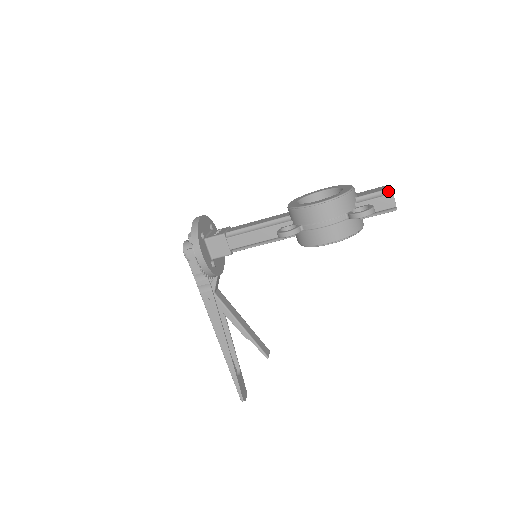
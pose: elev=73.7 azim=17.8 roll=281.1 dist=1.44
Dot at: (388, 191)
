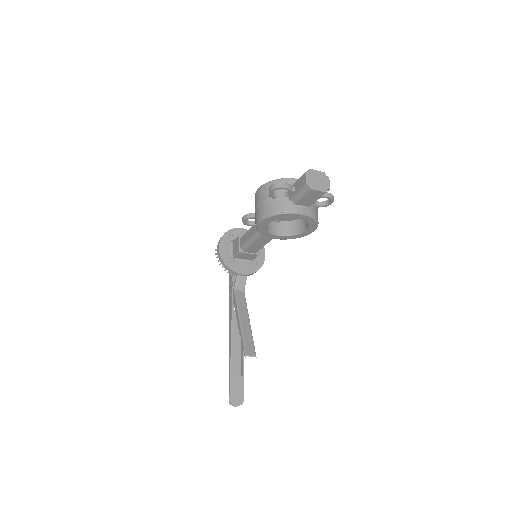
Dot at: (307, 172)
